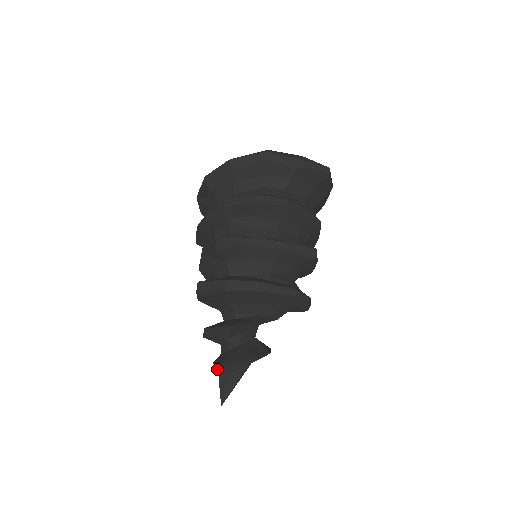
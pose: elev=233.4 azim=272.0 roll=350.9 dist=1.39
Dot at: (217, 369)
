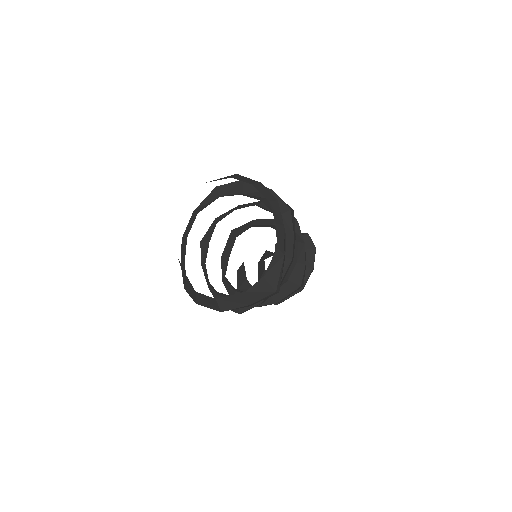
Dot at: occluded
